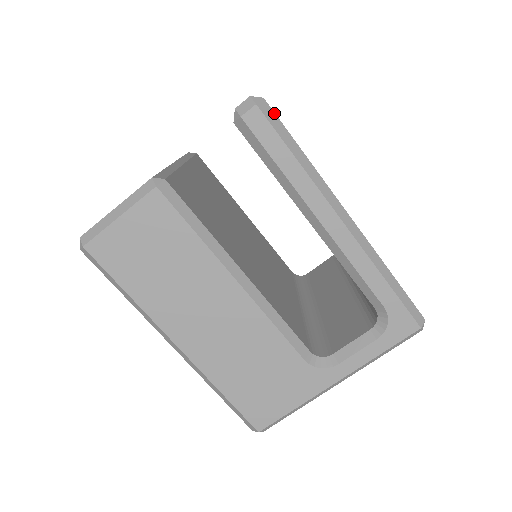
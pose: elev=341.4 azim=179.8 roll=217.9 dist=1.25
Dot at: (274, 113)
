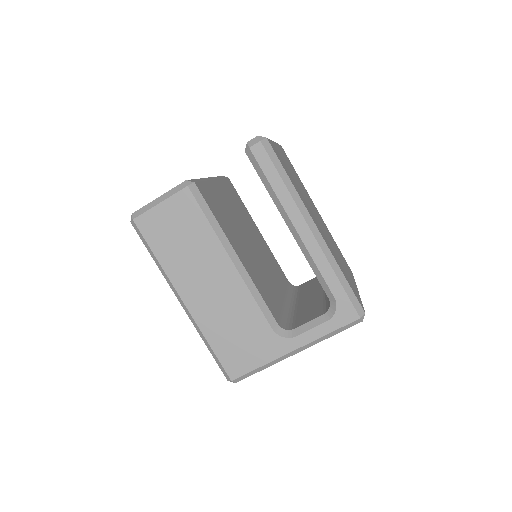
Dot at: (272, 148)
